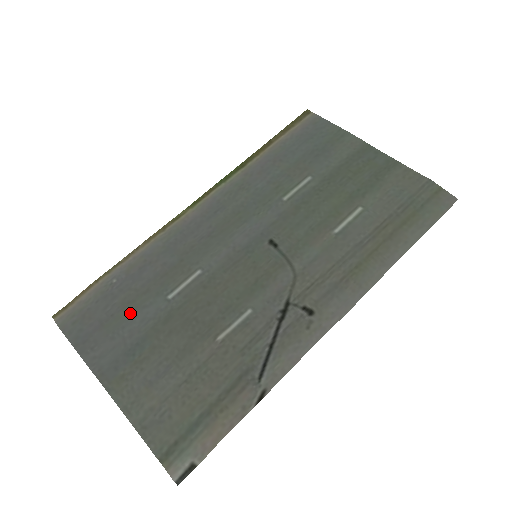
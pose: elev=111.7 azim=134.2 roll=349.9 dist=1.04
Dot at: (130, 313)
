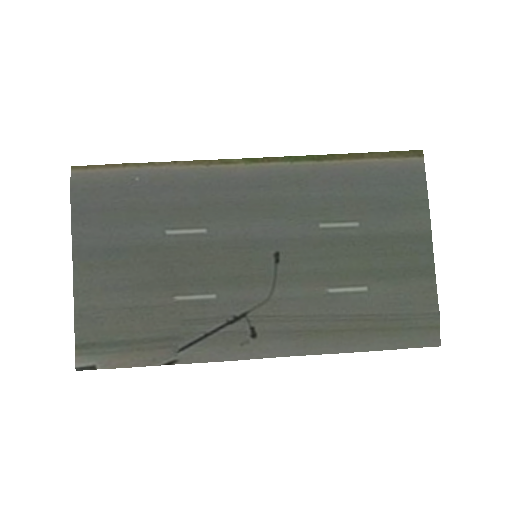
Dot at: (130, 219)
